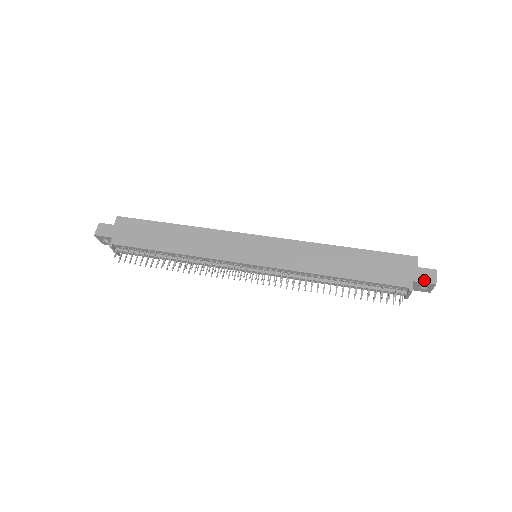
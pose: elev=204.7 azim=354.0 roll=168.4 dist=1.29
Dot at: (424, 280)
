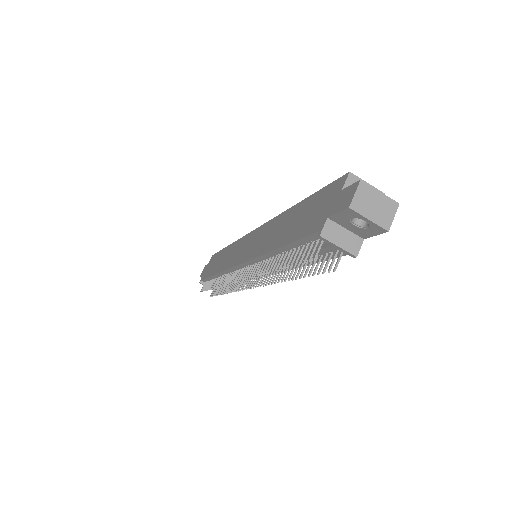
Dot at: (338, 208)
